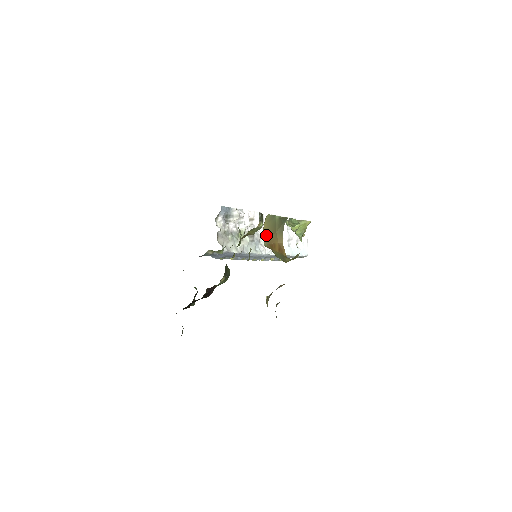
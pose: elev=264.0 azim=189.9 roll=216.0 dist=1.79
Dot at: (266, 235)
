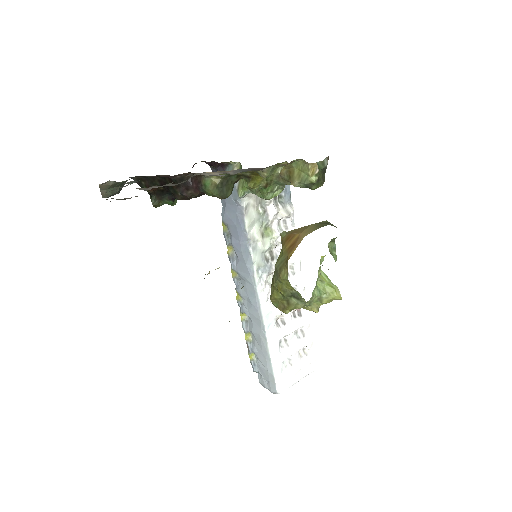
Dot at: occluded
